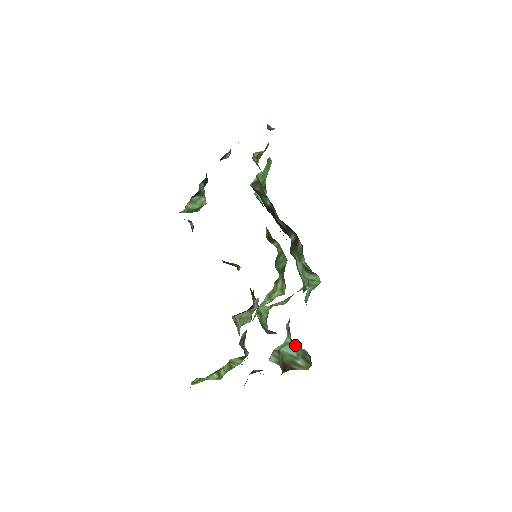
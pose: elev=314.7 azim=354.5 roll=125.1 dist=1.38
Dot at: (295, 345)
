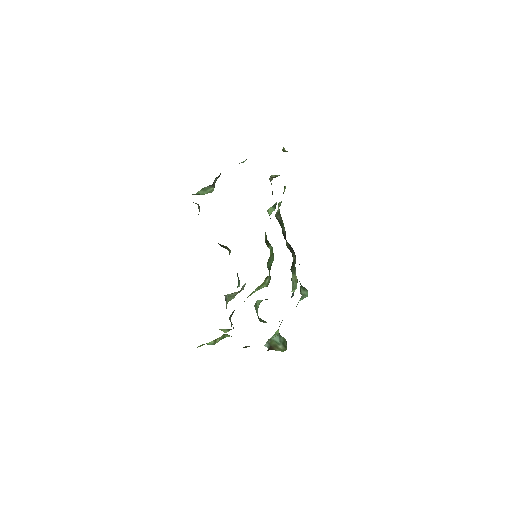
Dot at: (280, 335)
